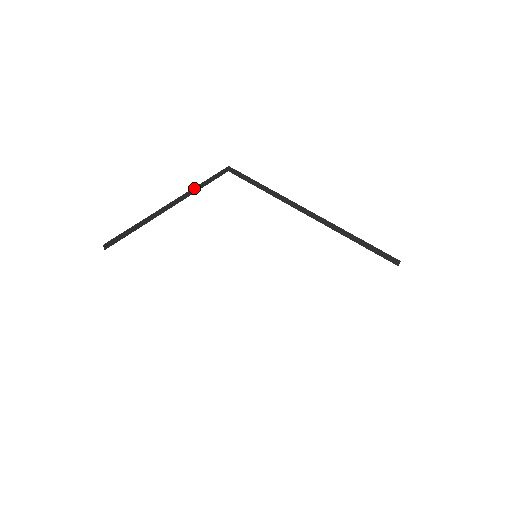
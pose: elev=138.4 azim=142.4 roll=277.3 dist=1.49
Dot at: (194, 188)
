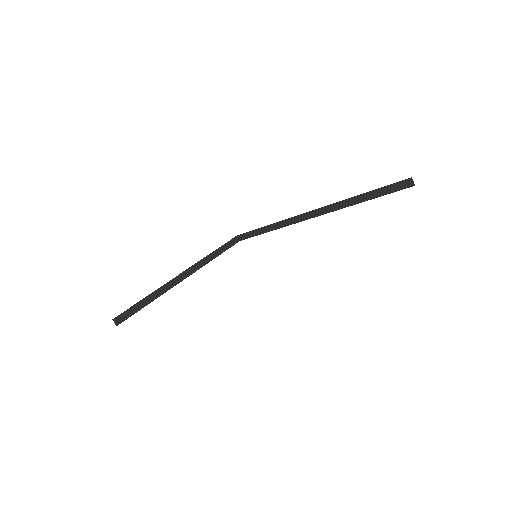
Dot at: (204, 259)
